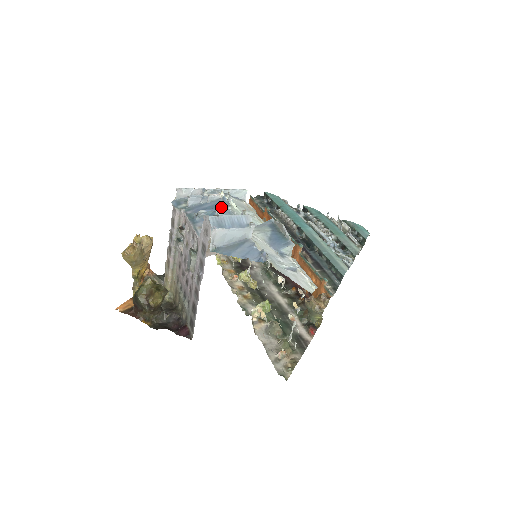
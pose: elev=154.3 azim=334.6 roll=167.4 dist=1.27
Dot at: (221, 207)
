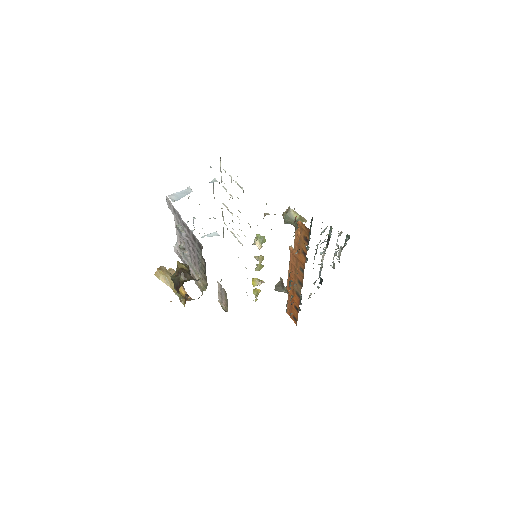
Dot at: occluded
